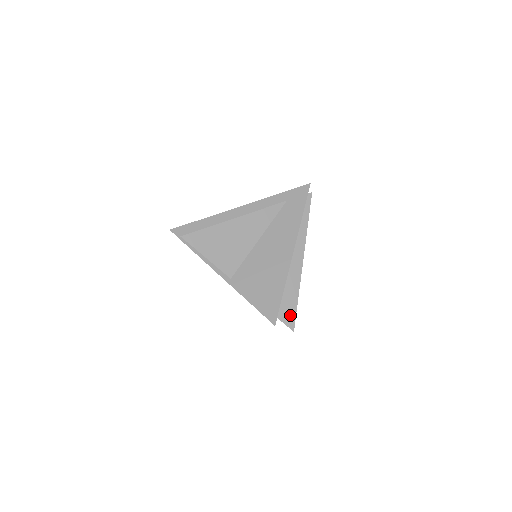
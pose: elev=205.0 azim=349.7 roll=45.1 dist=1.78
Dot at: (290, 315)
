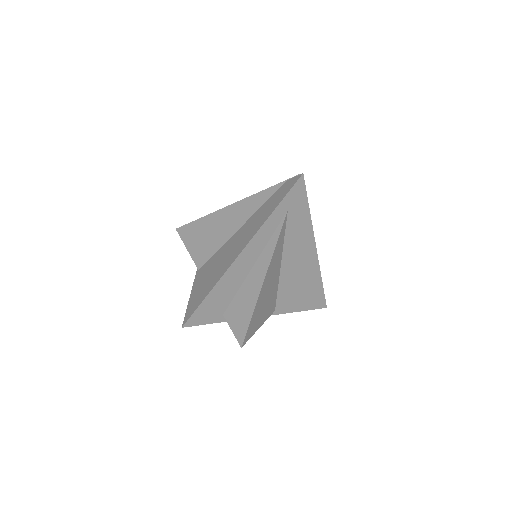
Dot at: occluded
